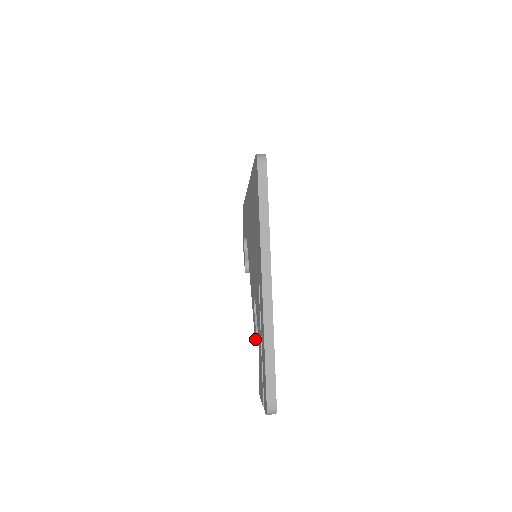
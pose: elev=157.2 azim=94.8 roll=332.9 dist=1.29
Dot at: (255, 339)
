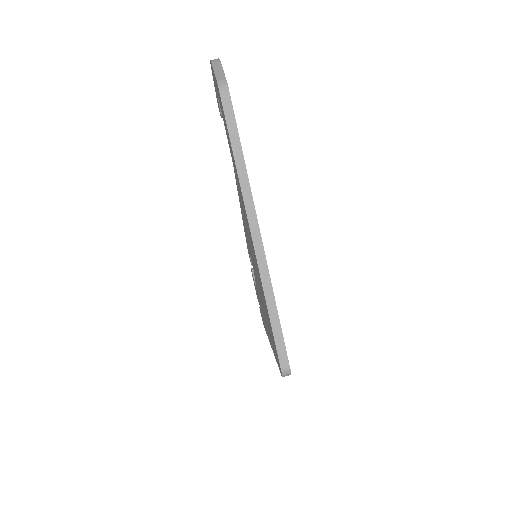
Dot at: occluded
